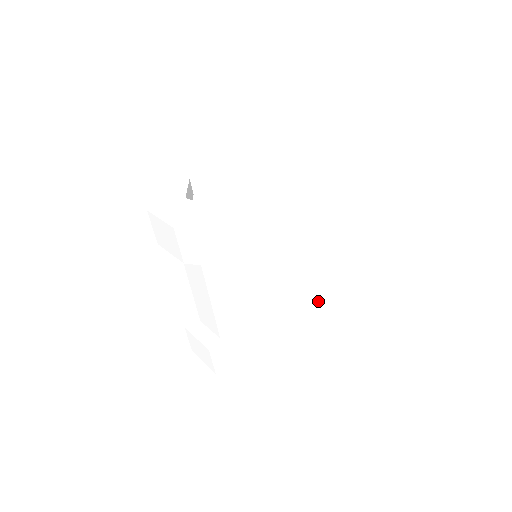
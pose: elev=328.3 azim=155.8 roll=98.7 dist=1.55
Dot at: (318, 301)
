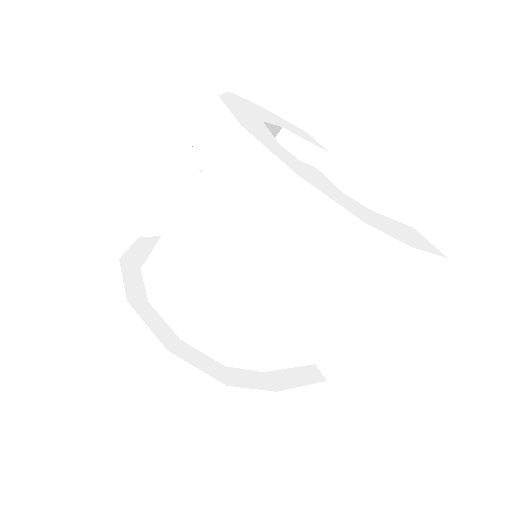
Dot at: (312, 343)
